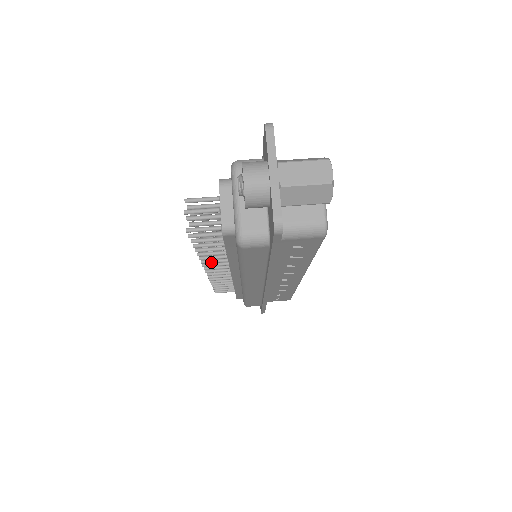
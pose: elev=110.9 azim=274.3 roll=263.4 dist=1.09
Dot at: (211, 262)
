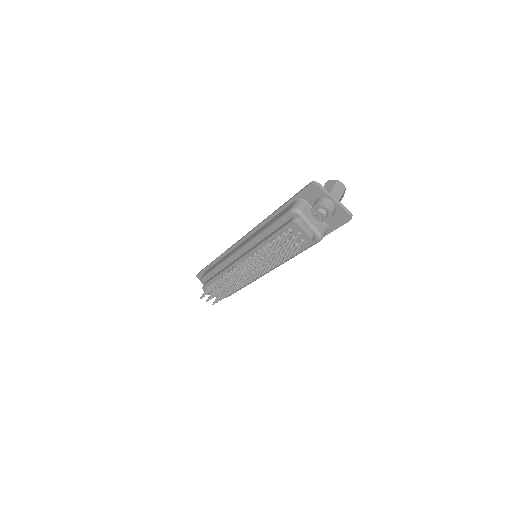
Dot at: occluded
